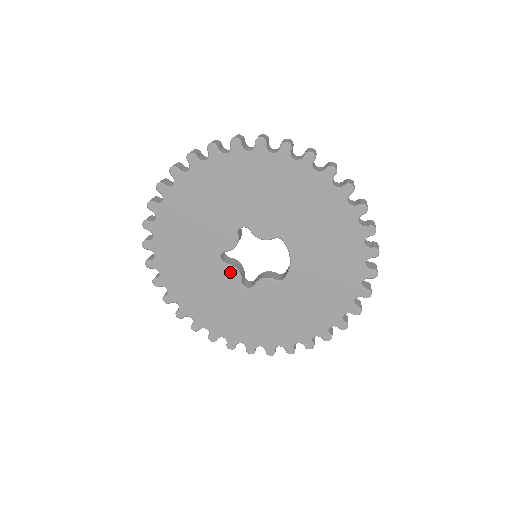
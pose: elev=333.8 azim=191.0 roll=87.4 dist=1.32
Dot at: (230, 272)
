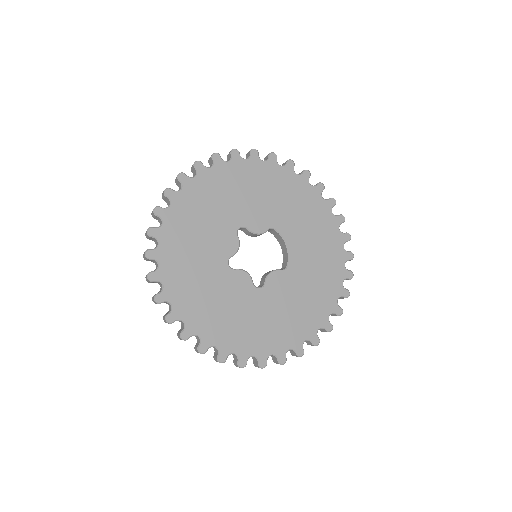
Dot at: (241, 276)
